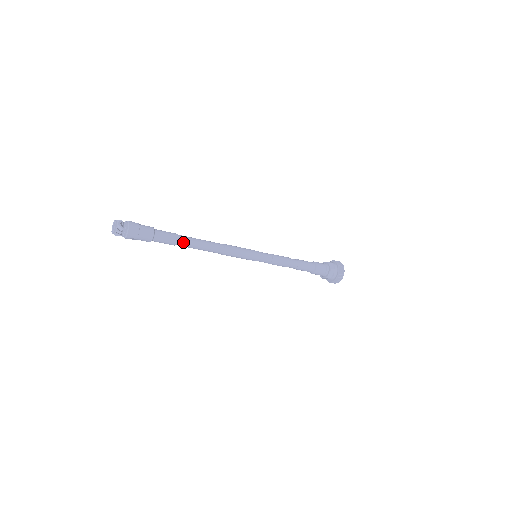
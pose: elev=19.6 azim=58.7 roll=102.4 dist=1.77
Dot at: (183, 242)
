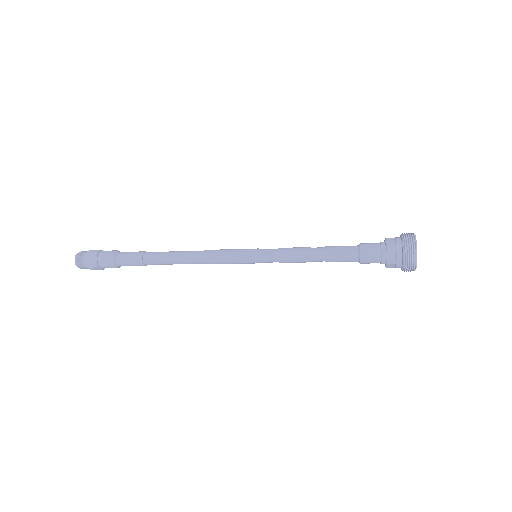
Dot at: (149, 259)
